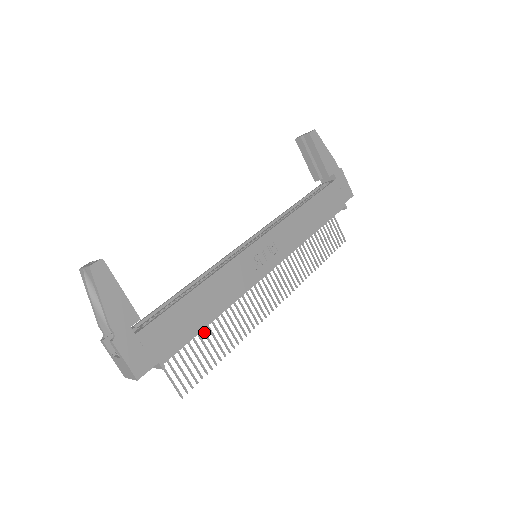
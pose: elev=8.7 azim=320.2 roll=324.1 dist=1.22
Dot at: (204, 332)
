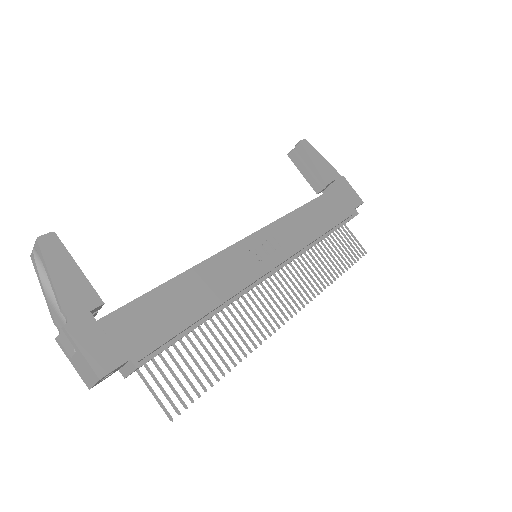
Dot at: (197, 338)
